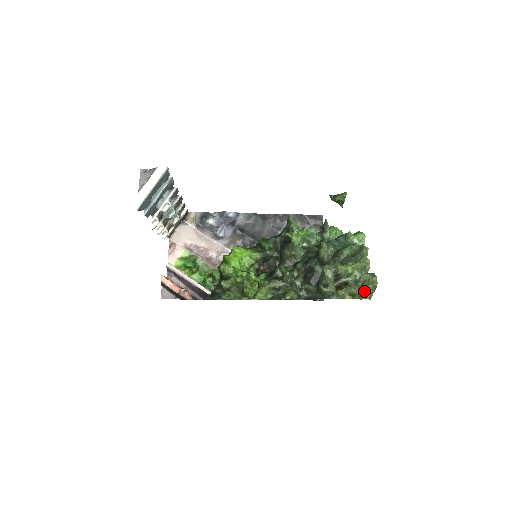
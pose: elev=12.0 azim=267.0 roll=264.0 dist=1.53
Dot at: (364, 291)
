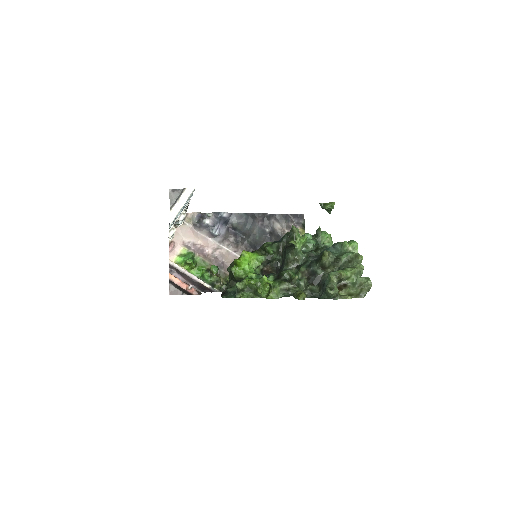
Dot at: (360, 292)
